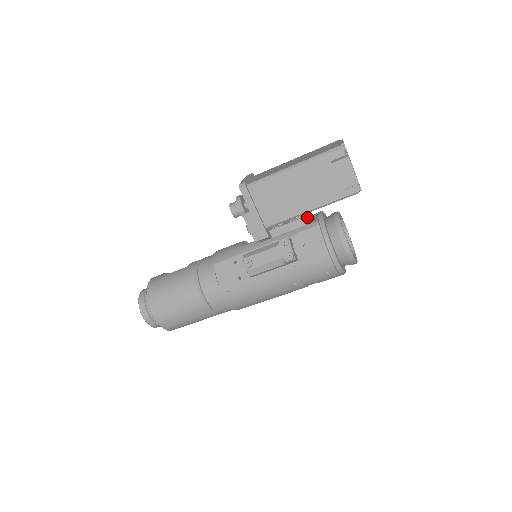
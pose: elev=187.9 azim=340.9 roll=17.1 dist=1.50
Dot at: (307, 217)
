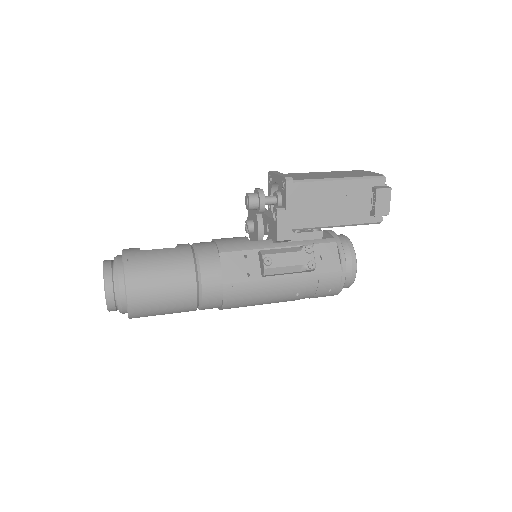
Dot at: occluded
